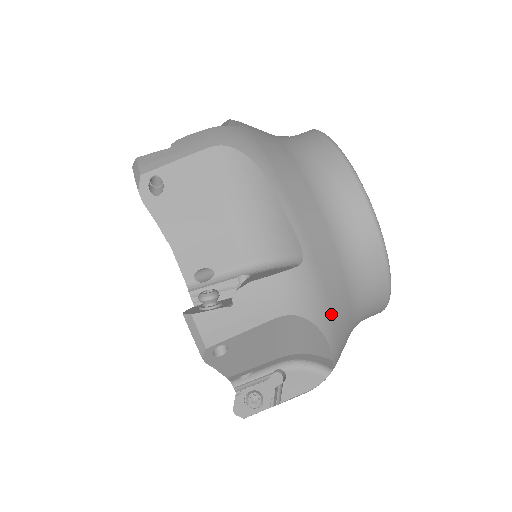
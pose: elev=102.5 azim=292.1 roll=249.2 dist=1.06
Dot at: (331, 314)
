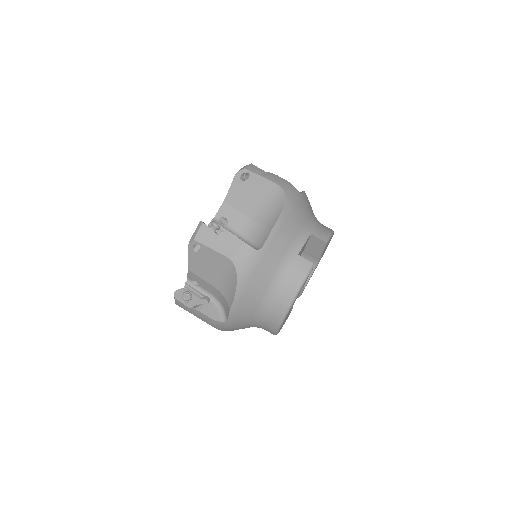
Dot at: (232, 330)
